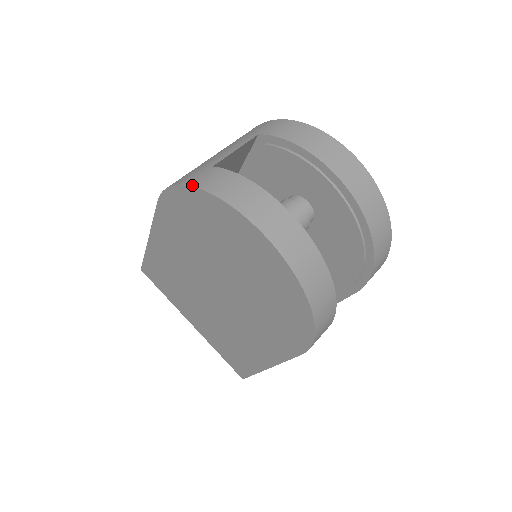
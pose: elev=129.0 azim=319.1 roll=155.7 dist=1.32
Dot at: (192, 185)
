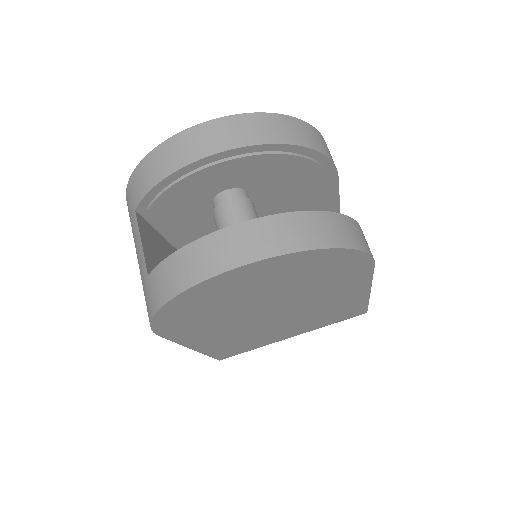
Dot at: (158, 308)
